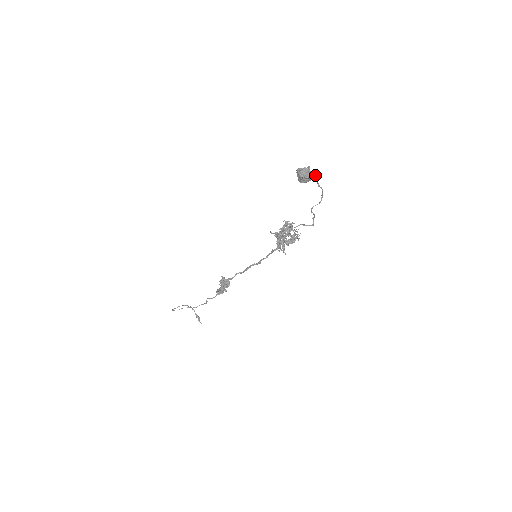
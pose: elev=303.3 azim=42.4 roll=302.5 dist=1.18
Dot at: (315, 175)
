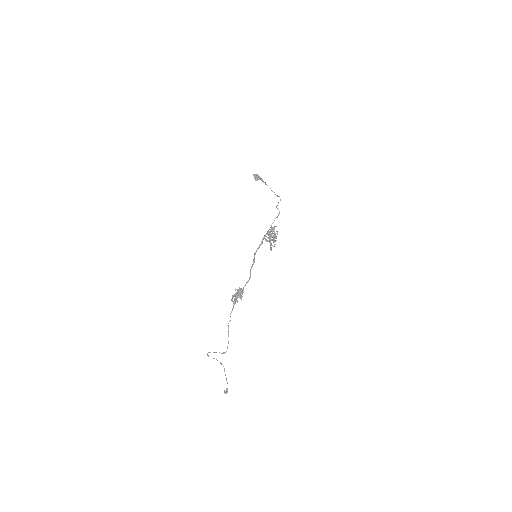
Dot at: (274, 192)
